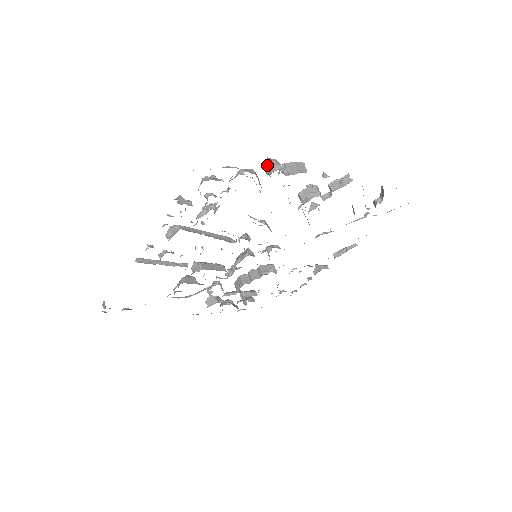
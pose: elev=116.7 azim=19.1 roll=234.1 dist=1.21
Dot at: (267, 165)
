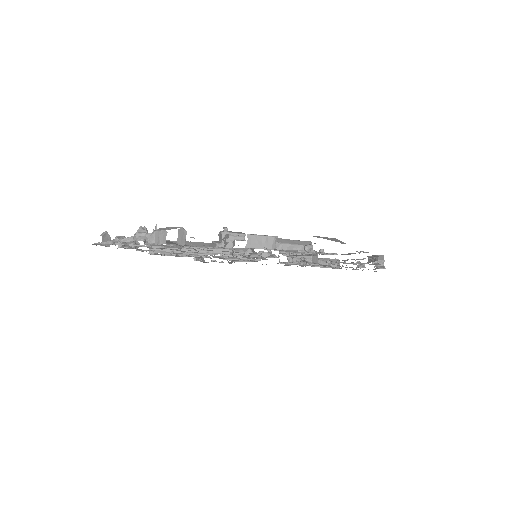
Dot at: (135, 237)
